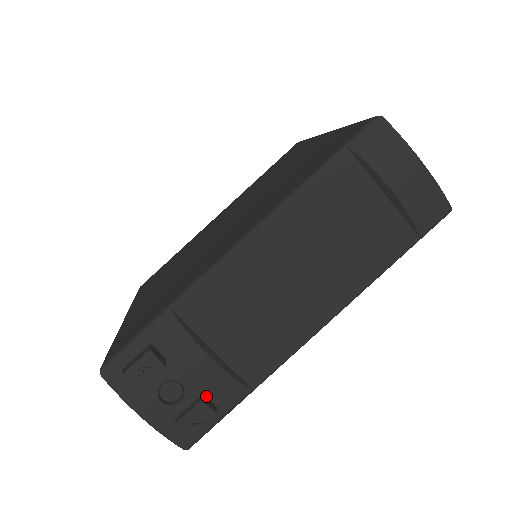
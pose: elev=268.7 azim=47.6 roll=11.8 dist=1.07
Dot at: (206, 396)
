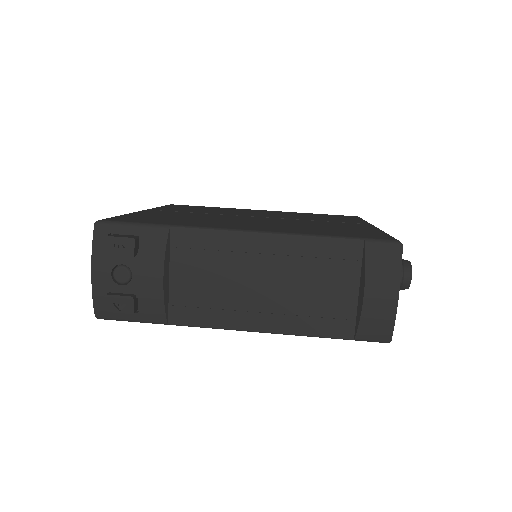
Dot at: (138, 298)
